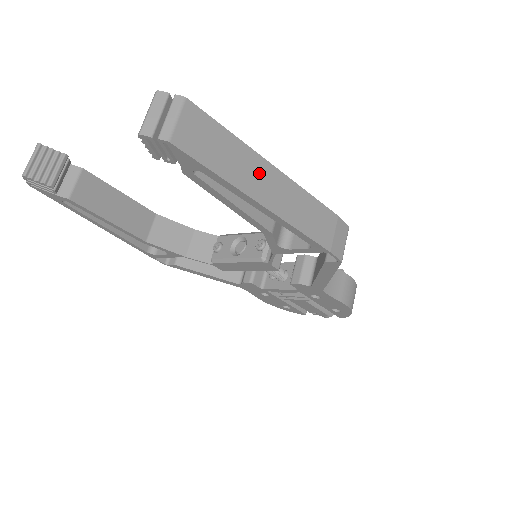
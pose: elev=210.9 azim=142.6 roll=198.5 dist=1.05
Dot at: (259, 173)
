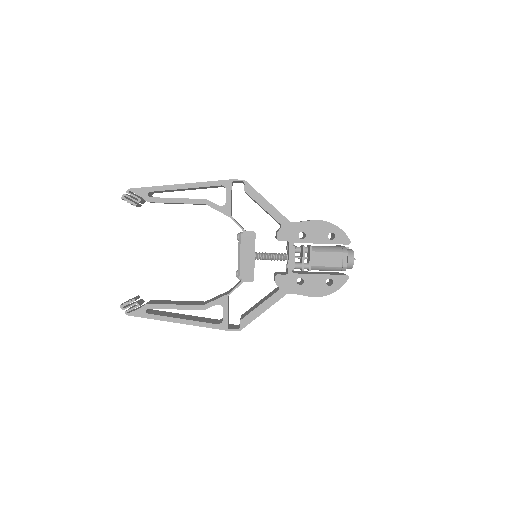
Dot at: occluded
